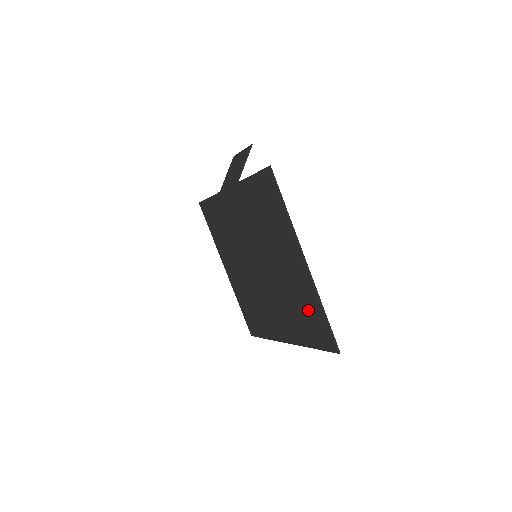
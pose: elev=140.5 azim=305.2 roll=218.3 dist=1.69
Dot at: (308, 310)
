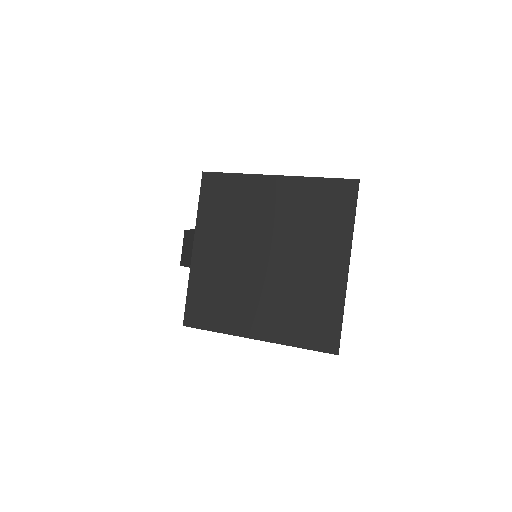
Dot at: (316, 200)
